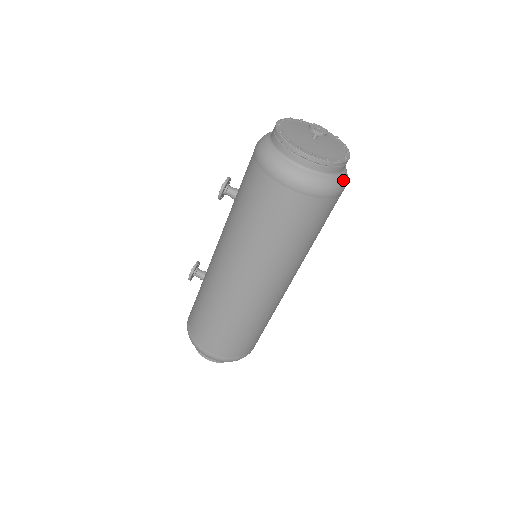
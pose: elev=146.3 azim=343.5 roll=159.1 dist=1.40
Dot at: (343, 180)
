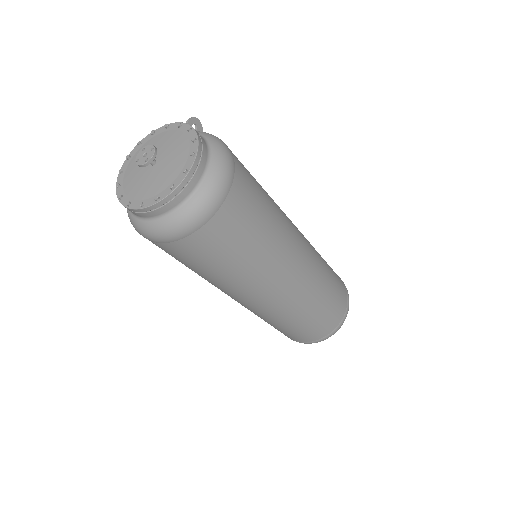
Dot at: (205, 194)
